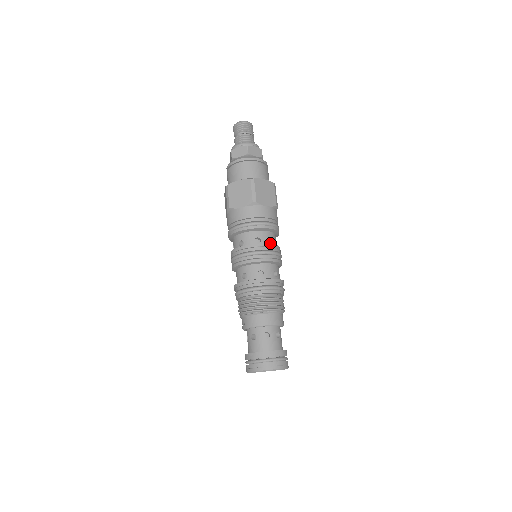
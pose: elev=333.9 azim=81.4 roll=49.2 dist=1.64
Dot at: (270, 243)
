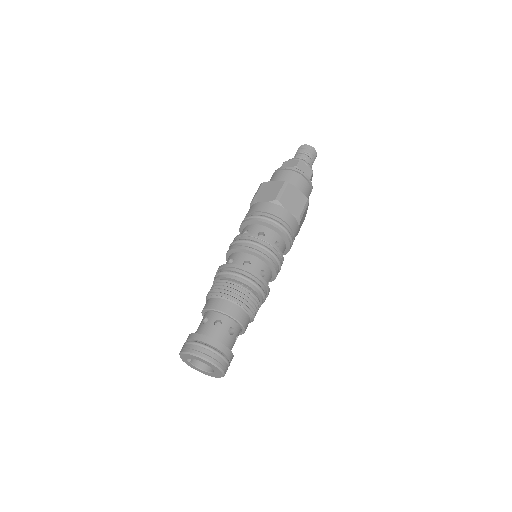
Dot at: (273, 244)
